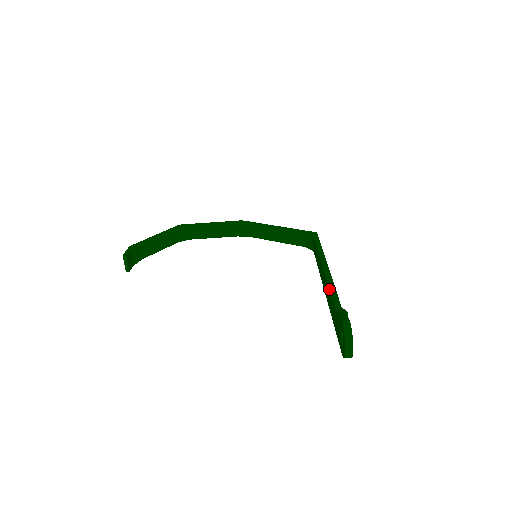
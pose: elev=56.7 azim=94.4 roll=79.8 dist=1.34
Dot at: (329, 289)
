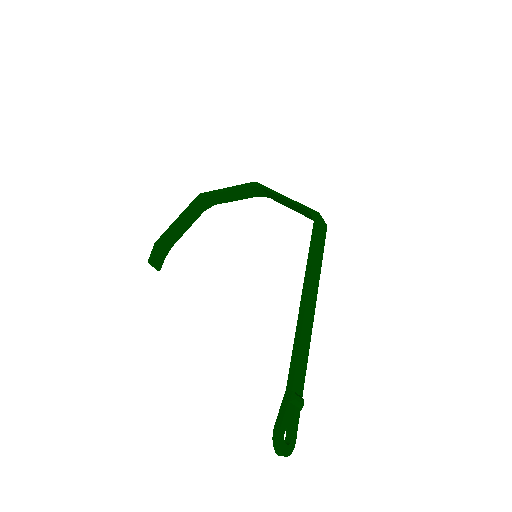
Dot at: (292, 350)
